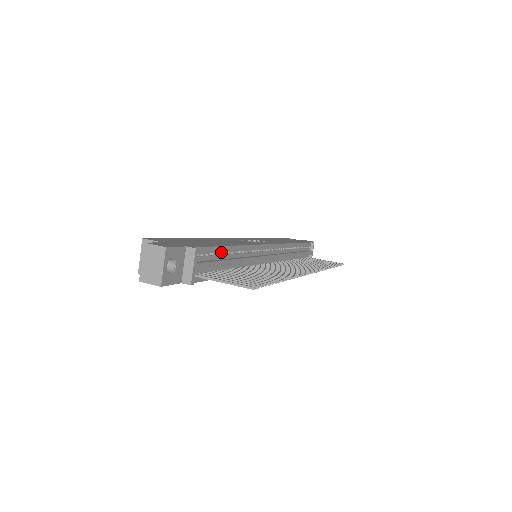
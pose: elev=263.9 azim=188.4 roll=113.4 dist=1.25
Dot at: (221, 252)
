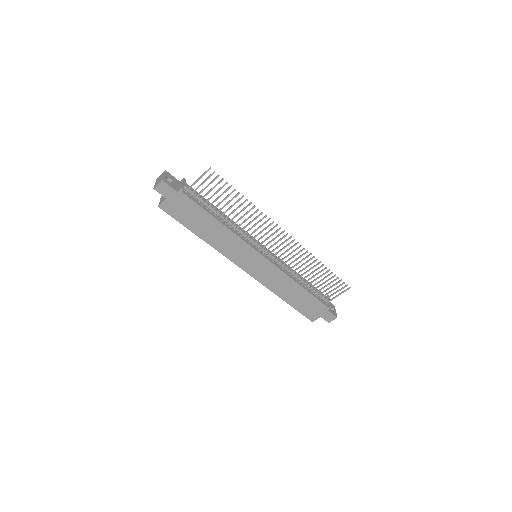
Dot at: occluded
